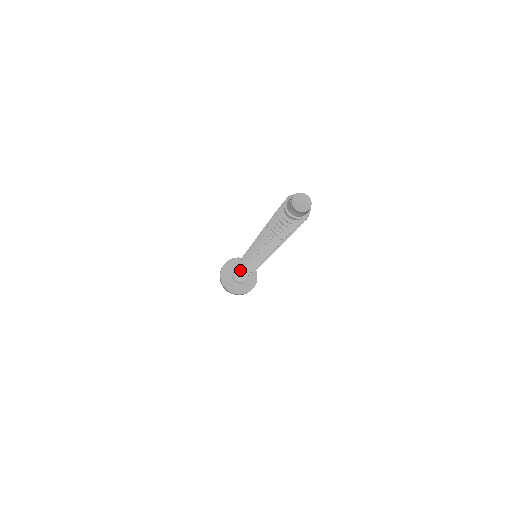
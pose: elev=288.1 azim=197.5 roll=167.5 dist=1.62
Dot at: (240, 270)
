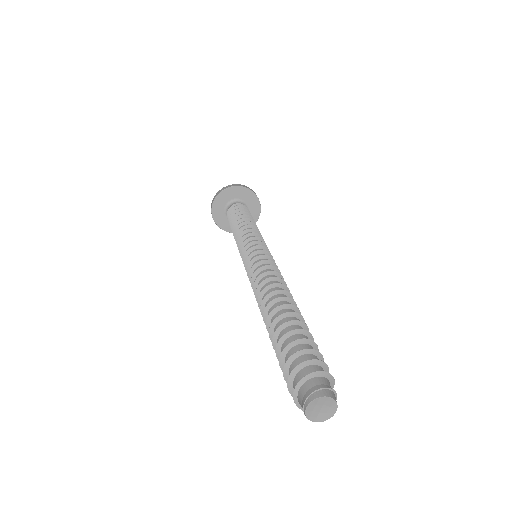
Dot at: occluded
